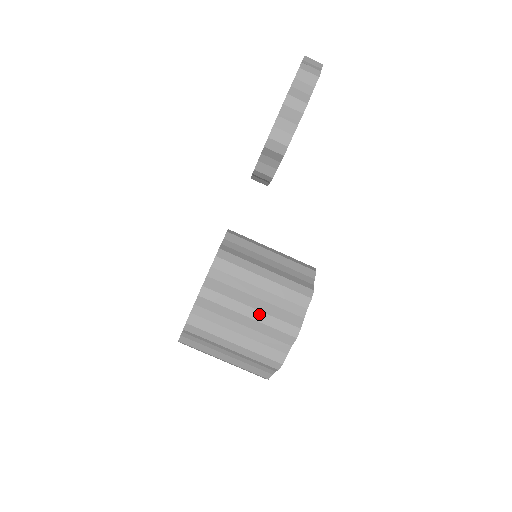
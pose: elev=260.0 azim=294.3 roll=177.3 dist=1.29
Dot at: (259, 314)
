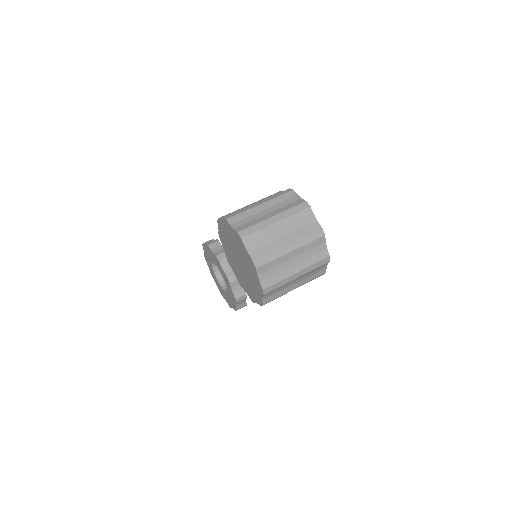
Dot at: occluded
